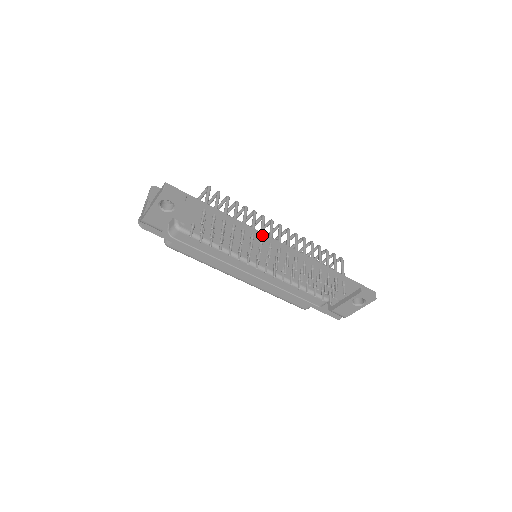
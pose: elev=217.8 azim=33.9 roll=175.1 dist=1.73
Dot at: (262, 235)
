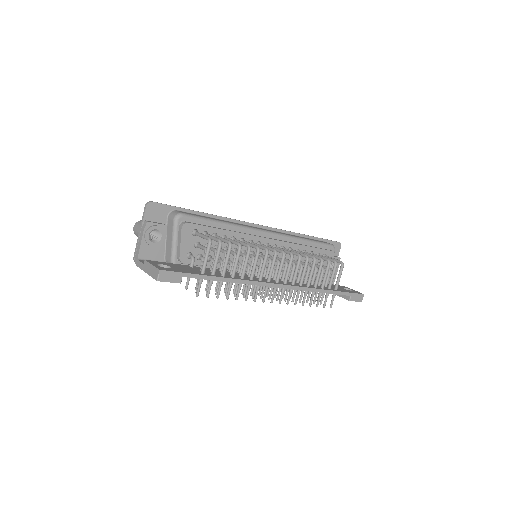
Dot at: (260, 285)
